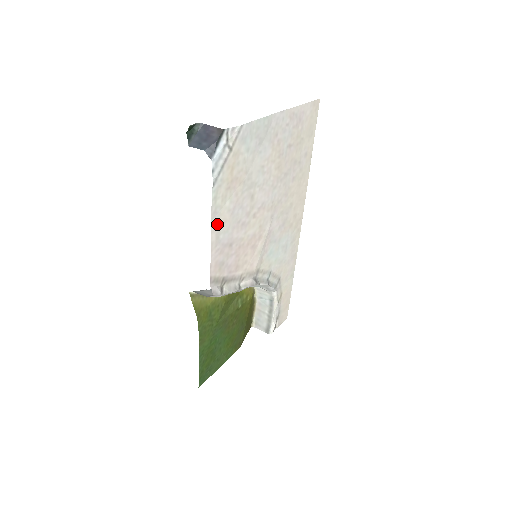
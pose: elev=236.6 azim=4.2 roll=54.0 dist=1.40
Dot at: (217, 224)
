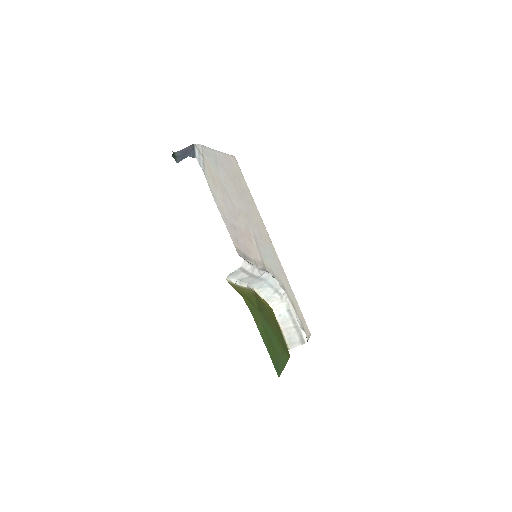
Dot at: (219, 206)
